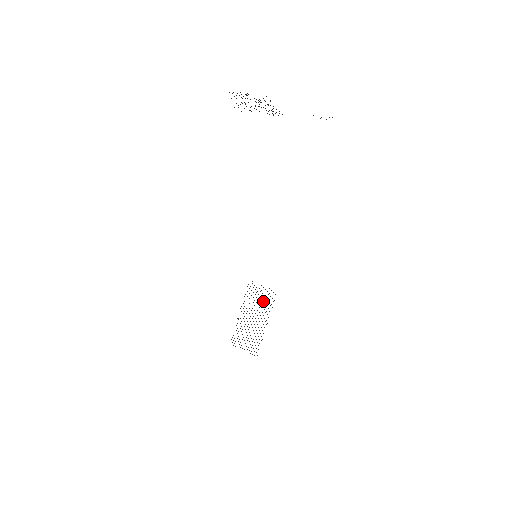
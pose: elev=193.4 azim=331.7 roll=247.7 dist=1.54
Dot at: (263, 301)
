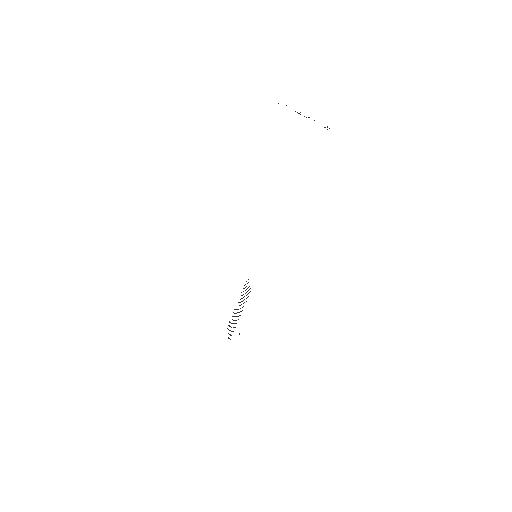
Dot at: occluded
